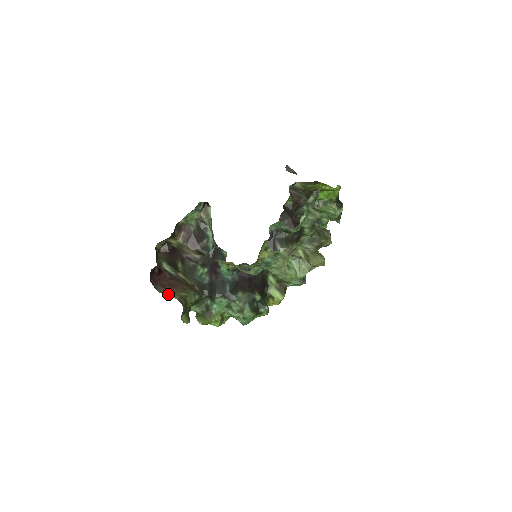
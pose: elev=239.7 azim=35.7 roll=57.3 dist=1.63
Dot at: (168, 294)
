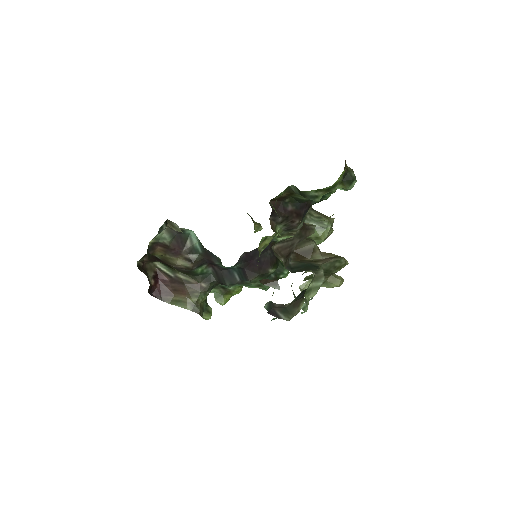
Dot at: (178, 305)
